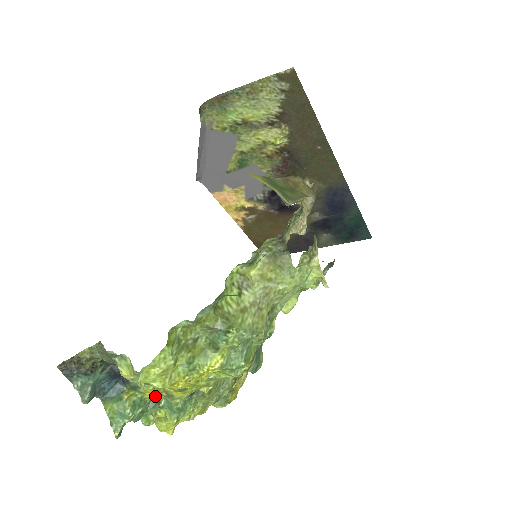
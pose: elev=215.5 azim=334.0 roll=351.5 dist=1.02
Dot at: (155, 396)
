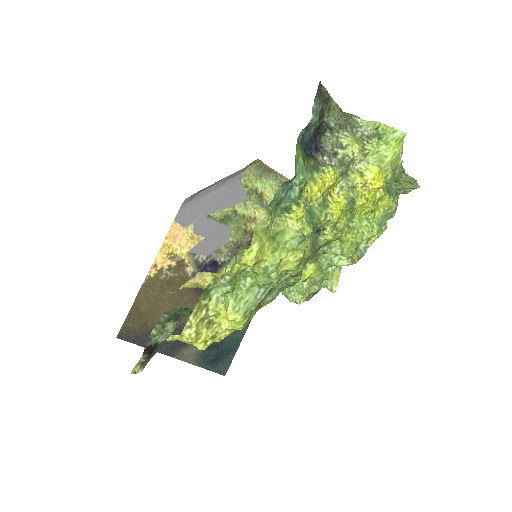
Dot at: (309, 196)
